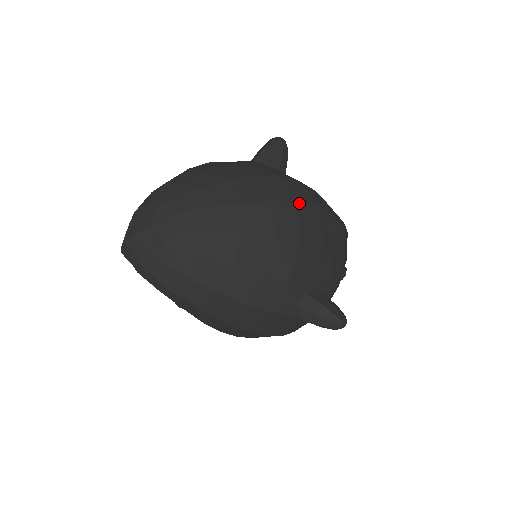
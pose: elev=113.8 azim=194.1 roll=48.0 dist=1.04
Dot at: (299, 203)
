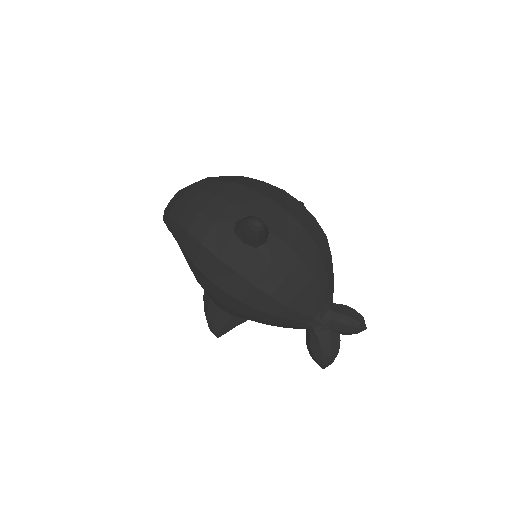
Dot at: (265, 182)
